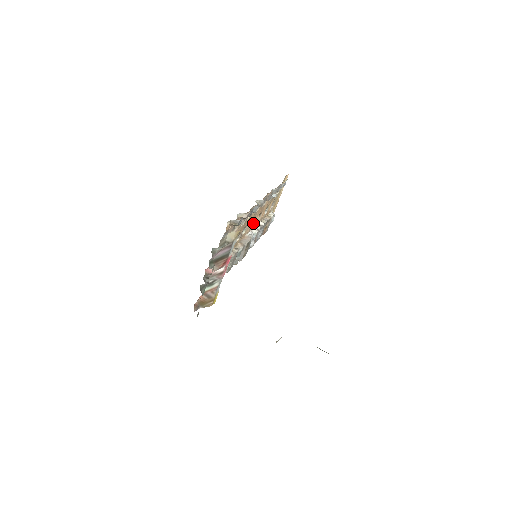
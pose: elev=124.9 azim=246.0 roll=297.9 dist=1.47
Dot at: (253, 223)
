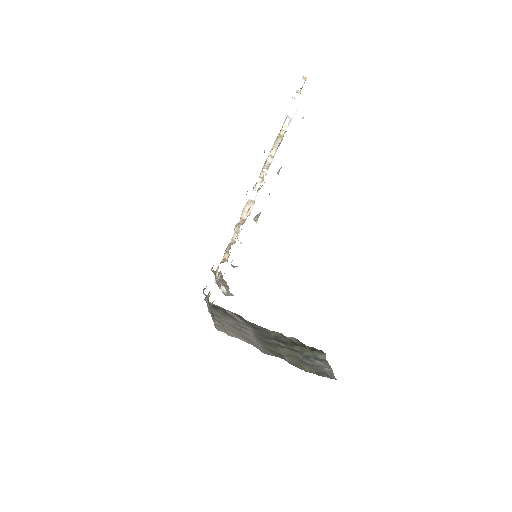
Dot at: occluded
